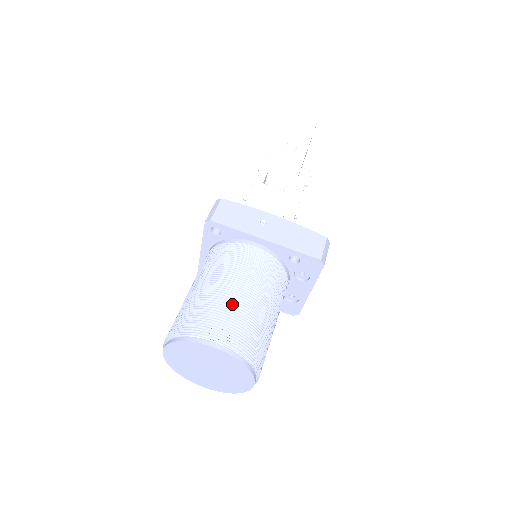
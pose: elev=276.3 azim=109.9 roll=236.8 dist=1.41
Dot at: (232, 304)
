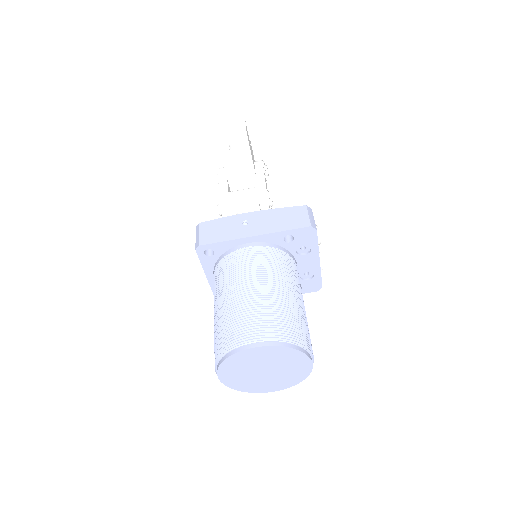
Dot at: (254, 303)
